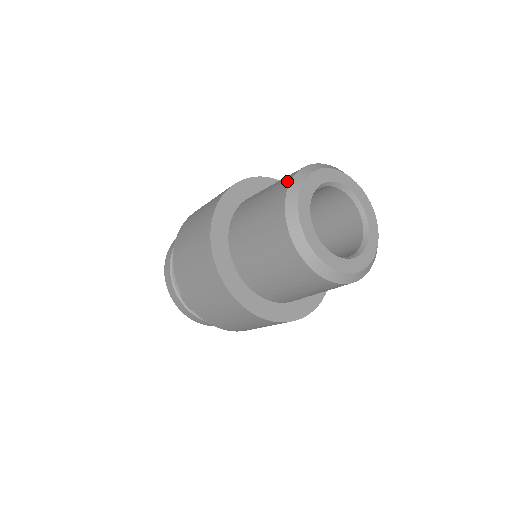
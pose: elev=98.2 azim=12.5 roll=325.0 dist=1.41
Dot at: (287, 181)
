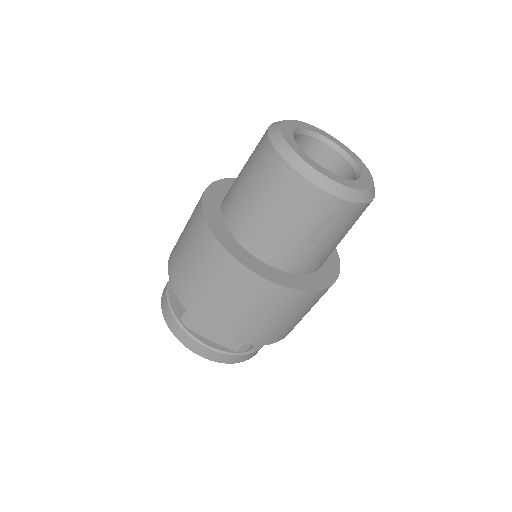
Dot at: occluded
